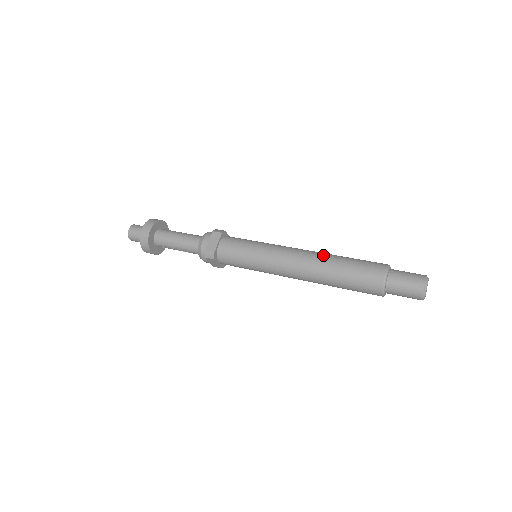
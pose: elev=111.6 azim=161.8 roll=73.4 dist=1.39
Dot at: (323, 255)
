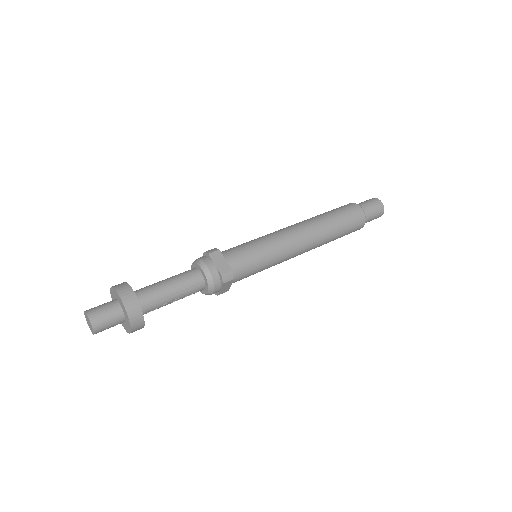
Dot at: (313, 219)
